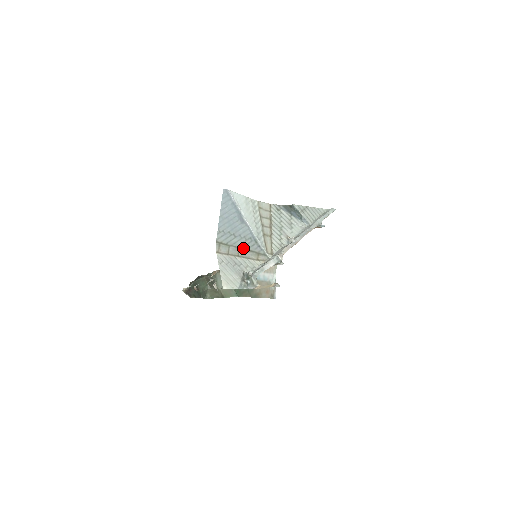
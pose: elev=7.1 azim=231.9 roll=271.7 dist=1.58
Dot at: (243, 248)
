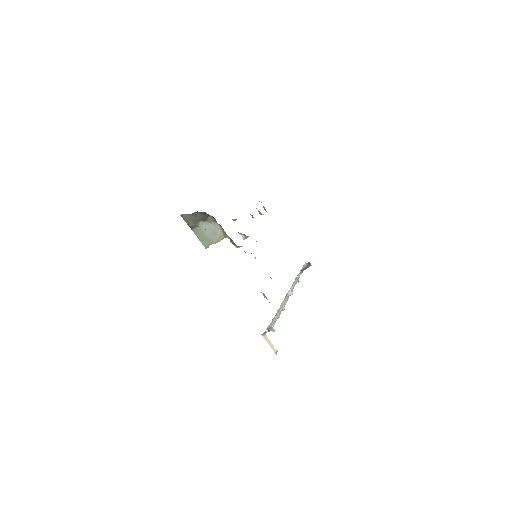
Dot at: occluded
